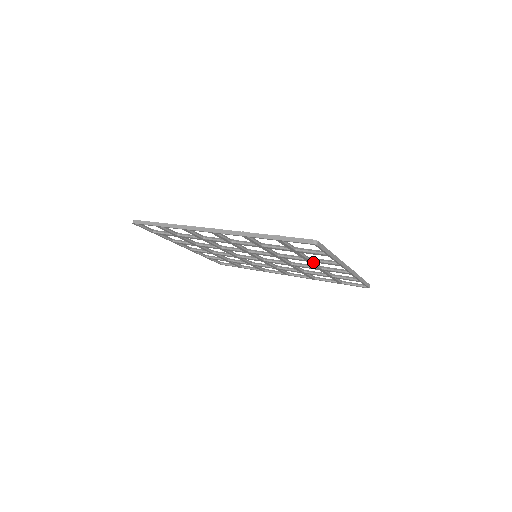
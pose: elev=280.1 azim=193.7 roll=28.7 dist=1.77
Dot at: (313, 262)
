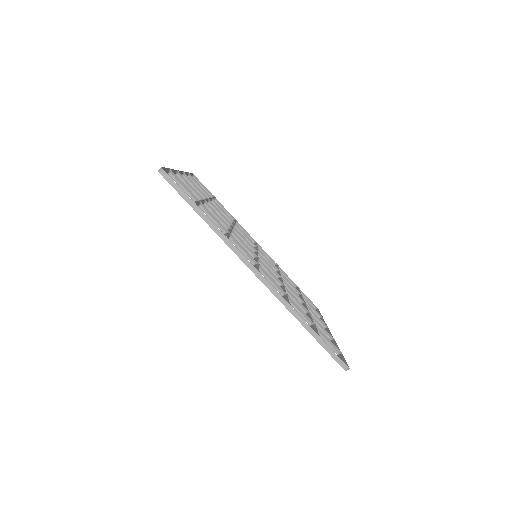
Dot at: occluded
